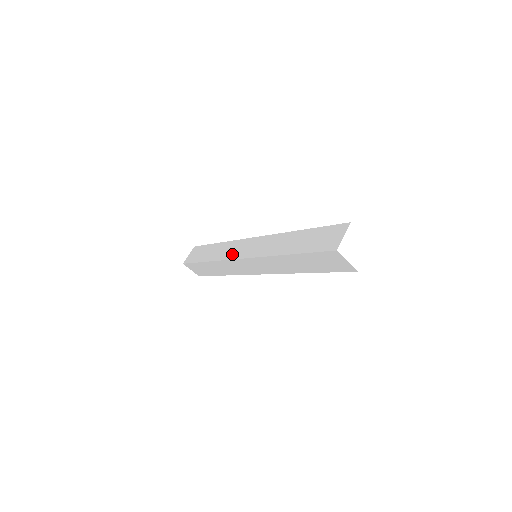
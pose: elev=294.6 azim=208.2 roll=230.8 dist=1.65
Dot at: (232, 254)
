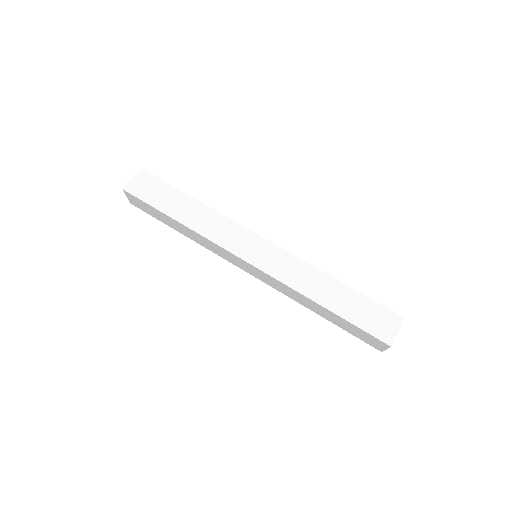
Dot at: (231, 244)
